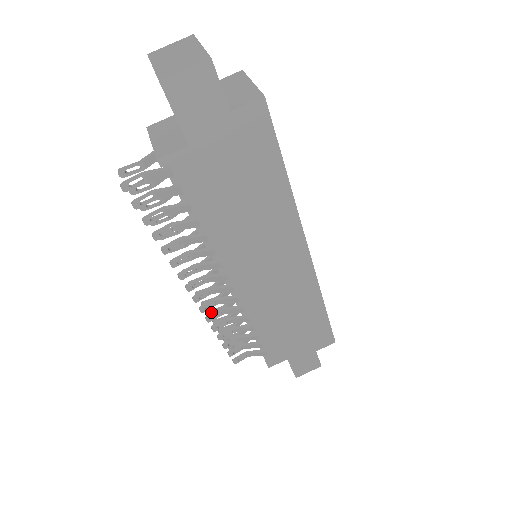
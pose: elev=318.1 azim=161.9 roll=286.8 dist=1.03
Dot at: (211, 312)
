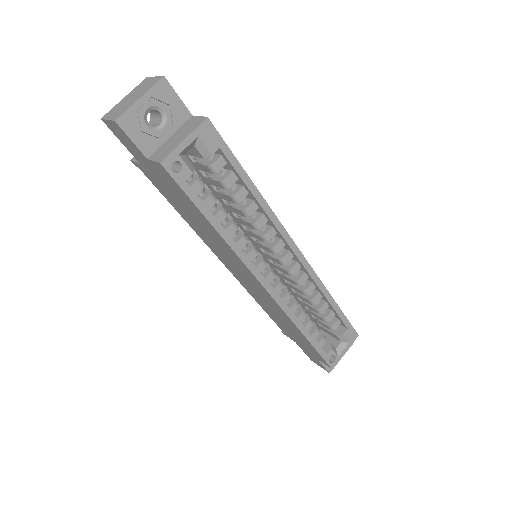
Dot at: occluded
